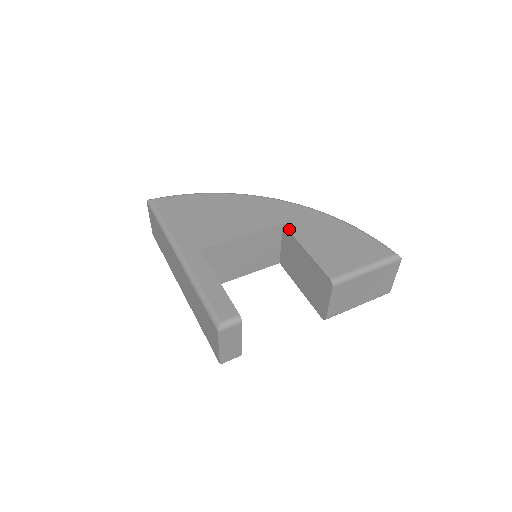
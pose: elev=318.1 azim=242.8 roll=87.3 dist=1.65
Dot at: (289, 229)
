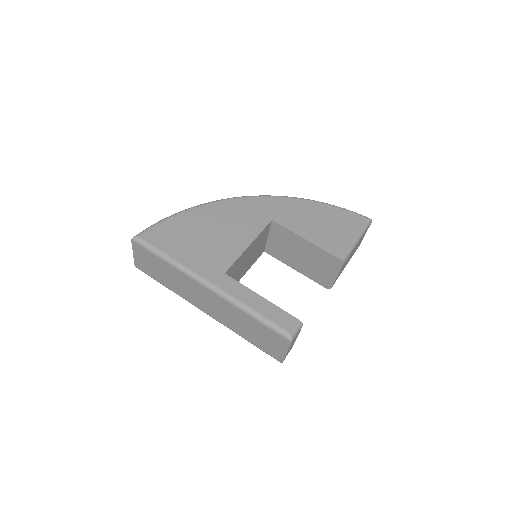
Dot at: (281, 224)
